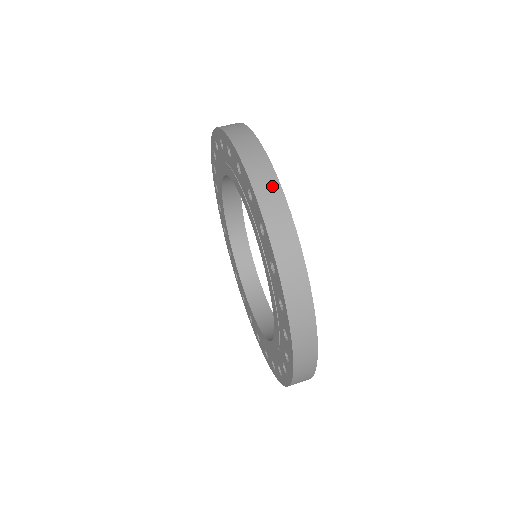
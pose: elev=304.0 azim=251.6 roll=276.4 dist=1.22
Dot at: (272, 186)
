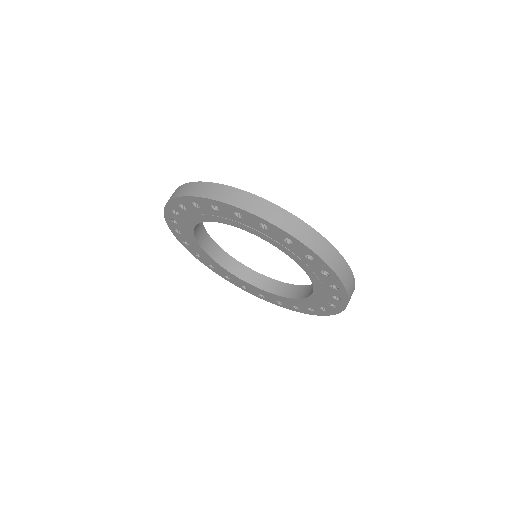
Dot at: (305, 230)
